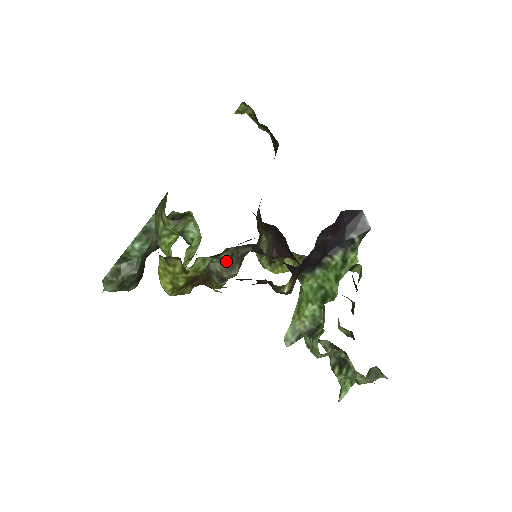
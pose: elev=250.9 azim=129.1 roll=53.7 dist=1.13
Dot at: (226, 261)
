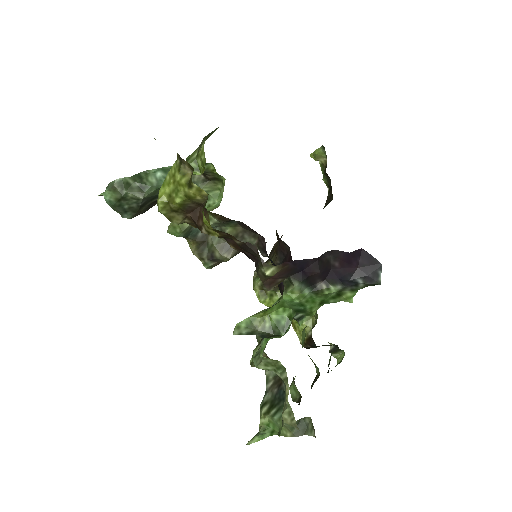
Dot at: occluded
